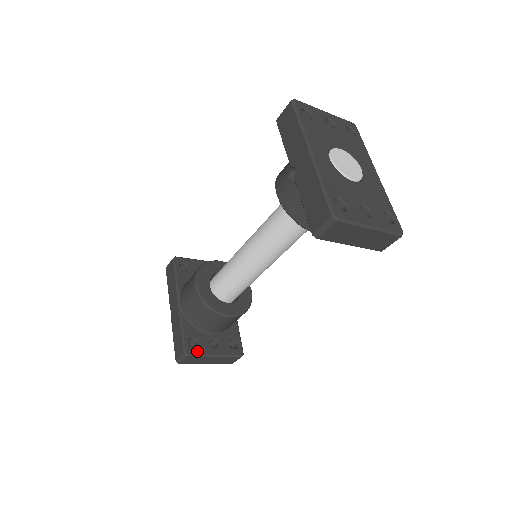
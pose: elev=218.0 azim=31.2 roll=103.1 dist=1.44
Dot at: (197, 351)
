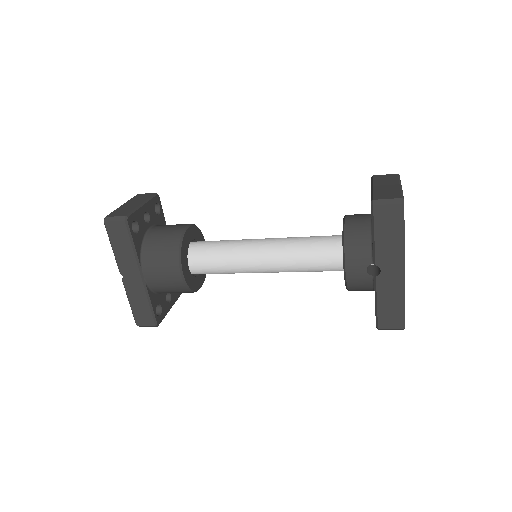
Dot at: (162, 316)
